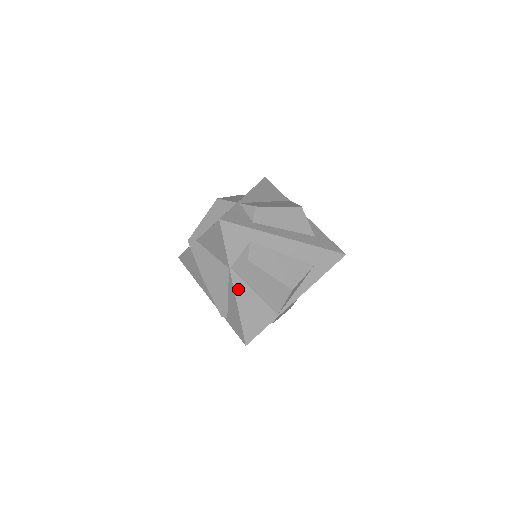
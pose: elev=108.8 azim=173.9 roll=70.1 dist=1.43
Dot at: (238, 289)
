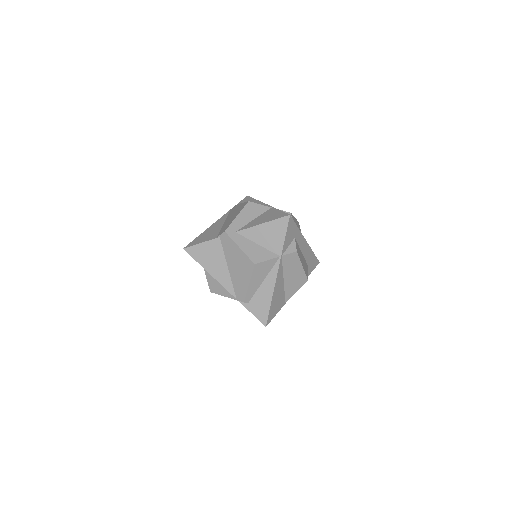
Dot at: (278, 275)
